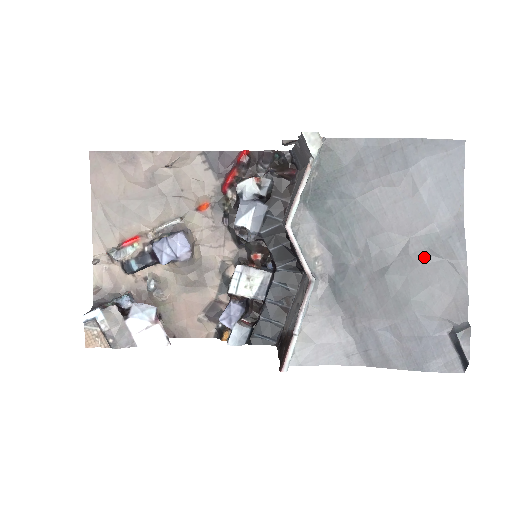
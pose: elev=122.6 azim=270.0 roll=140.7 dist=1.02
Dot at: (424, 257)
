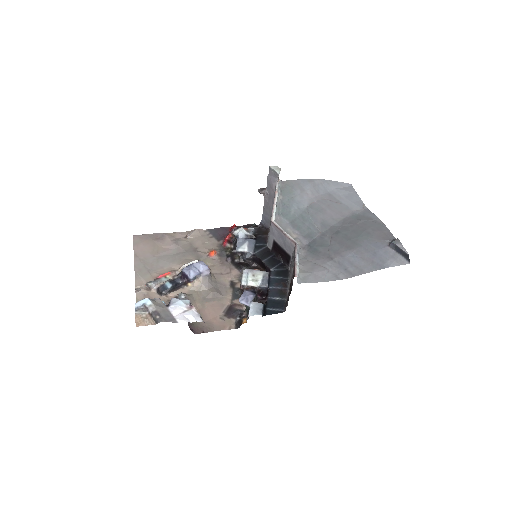
Dot at: (356, 222)
